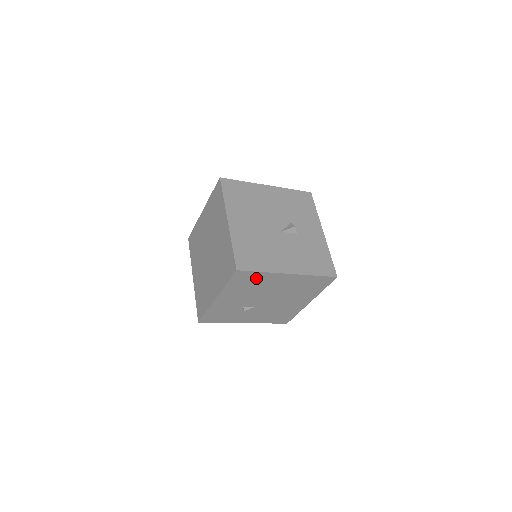
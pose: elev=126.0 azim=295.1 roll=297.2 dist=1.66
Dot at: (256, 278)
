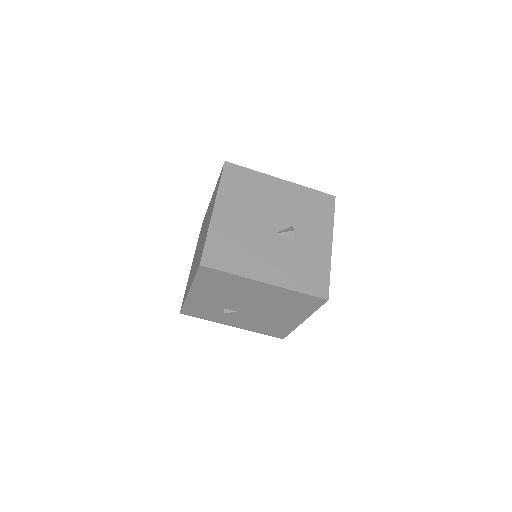
Dot at: (226, 279)
